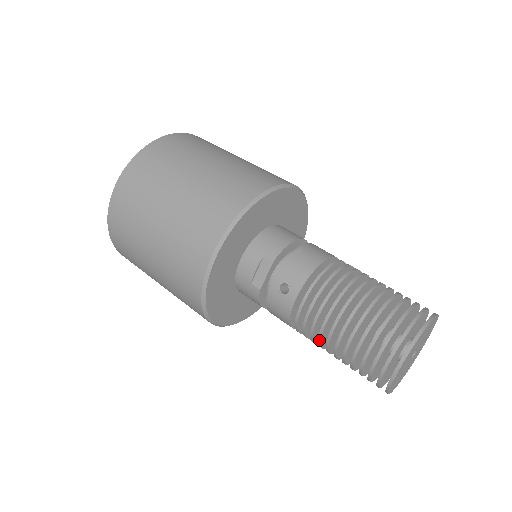
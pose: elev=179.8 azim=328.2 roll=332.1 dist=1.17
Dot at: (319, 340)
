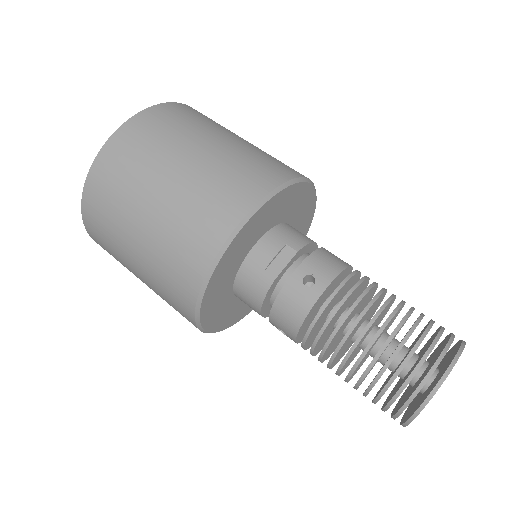
Dot at: (339, 347)
